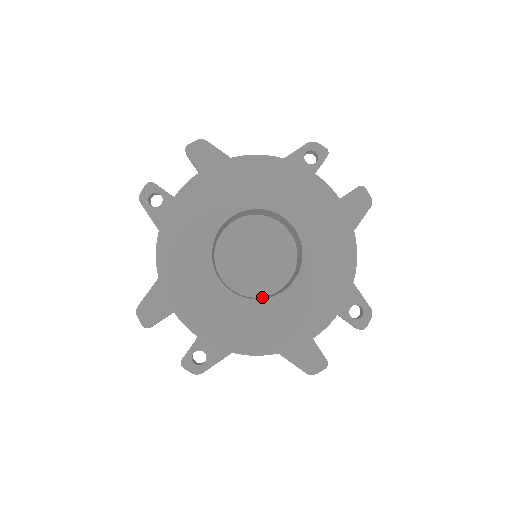
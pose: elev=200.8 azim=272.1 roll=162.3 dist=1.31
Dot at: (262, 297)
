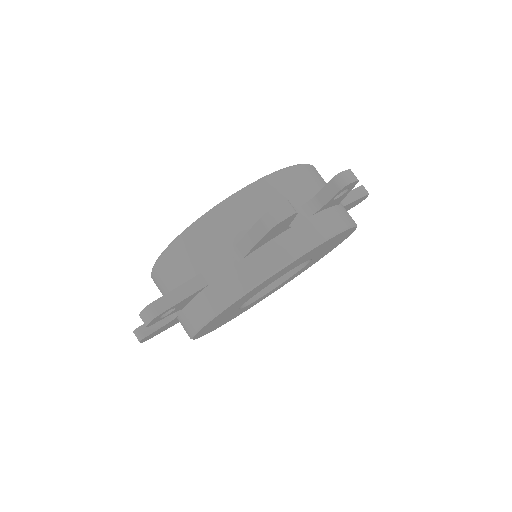
Dot at: occluded
